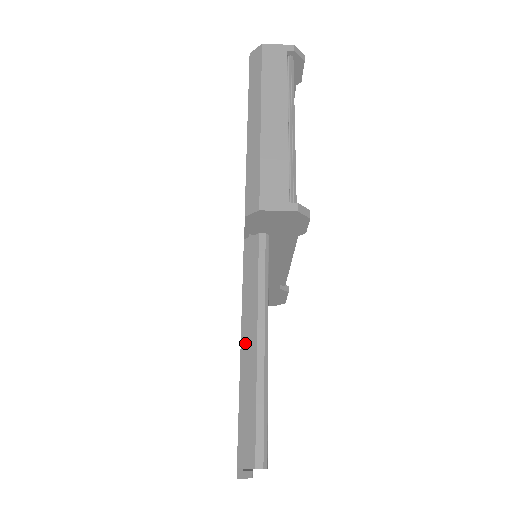
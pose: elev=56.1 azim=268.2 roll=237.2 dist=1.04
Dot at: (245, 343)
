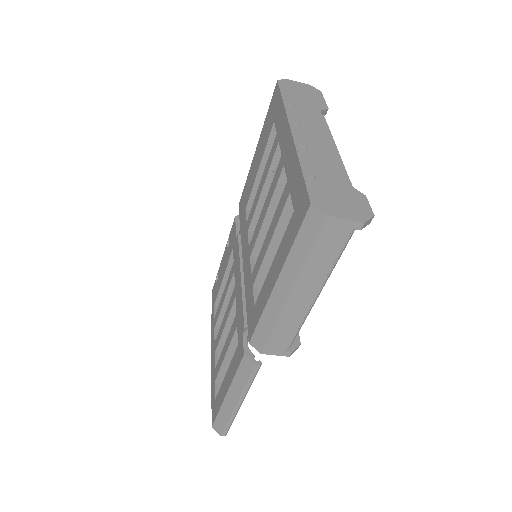
Dot at: (229, 398)
